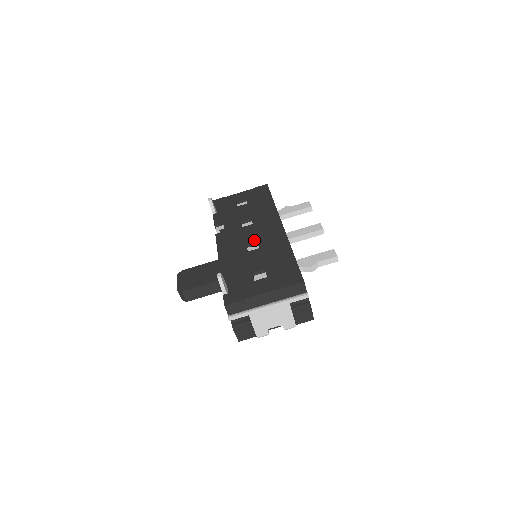
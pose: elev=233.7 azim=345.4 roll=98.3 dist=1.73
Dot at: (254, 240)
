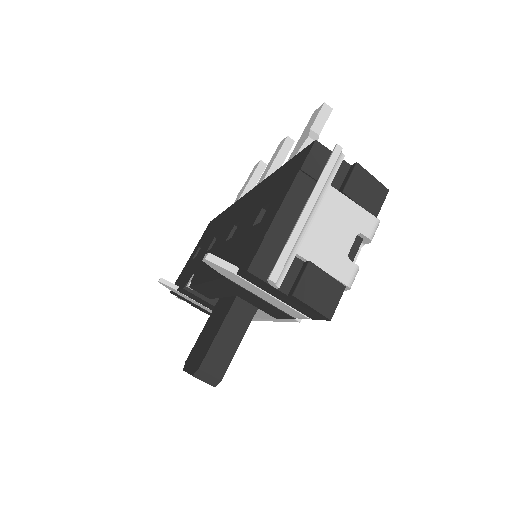
Dot at: (230, 230)
